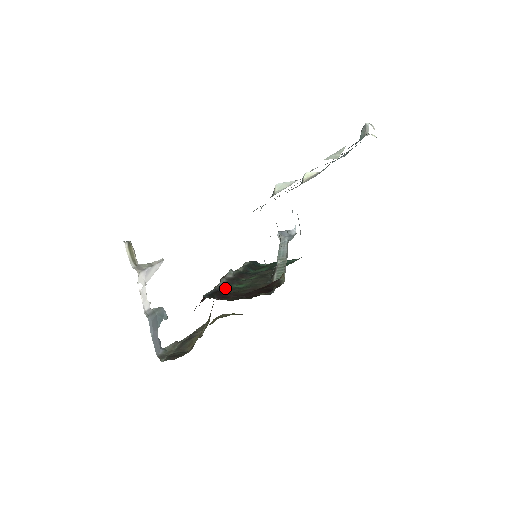
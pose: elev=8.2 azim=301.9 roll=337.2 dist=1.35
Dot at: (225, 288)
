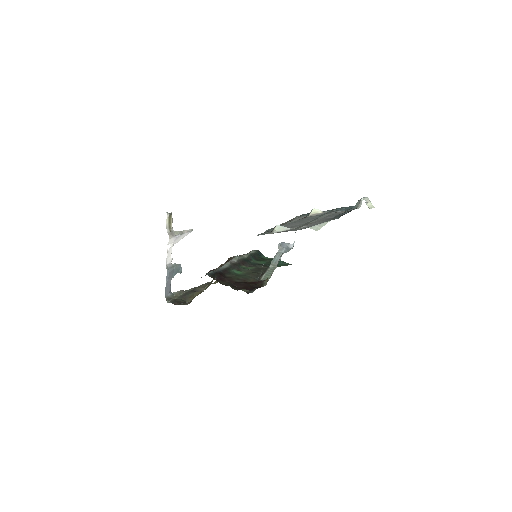
Dot at: (226, 271)
